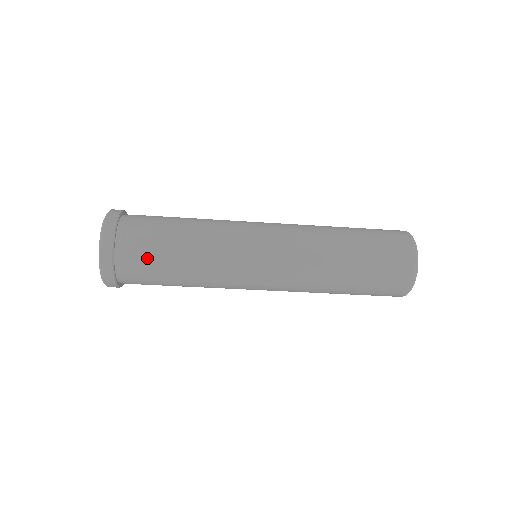
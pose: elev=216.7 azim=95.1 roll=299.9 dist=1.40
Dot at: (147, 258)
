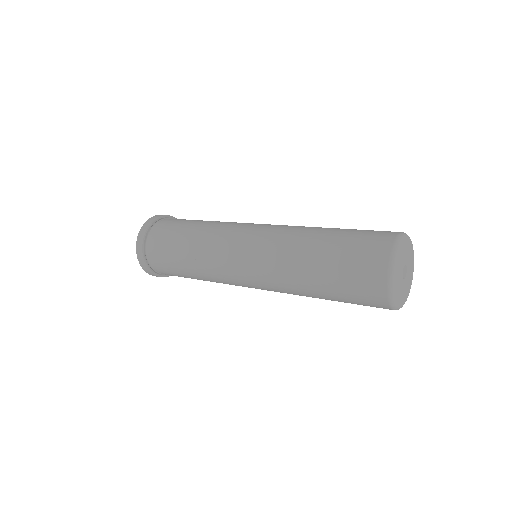
Dot at: occluded
